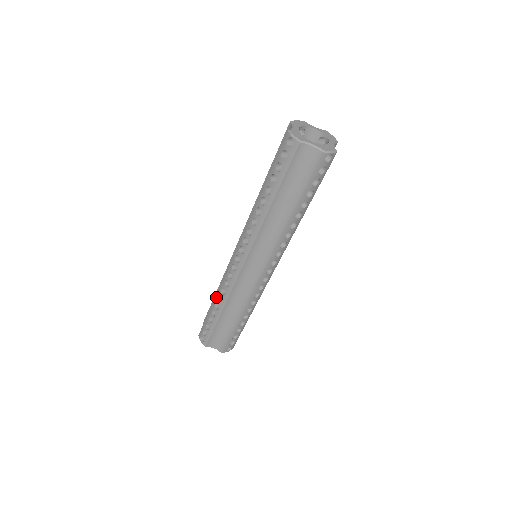
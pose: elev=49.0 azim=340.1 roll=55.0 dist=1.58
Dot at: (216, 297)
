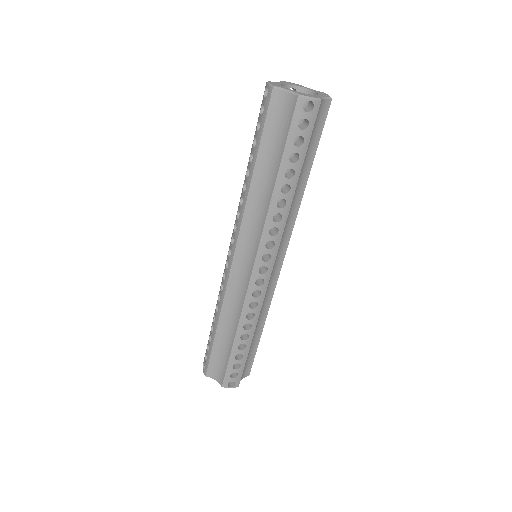
Dot at: occluded
